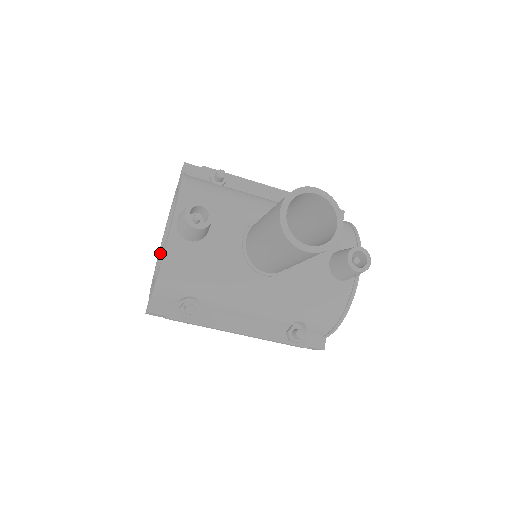
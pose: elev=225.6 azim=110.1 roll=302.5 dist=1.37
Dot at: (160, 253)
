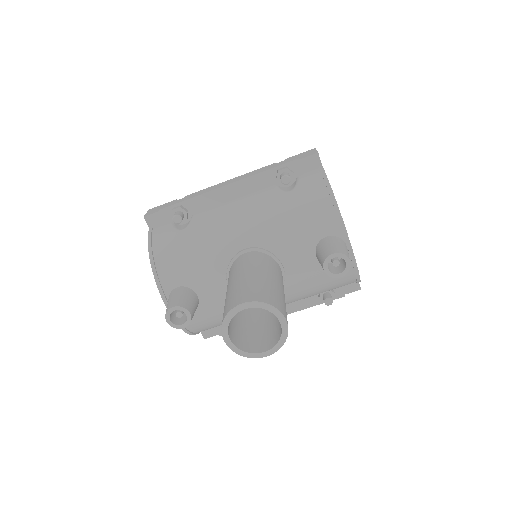
Dot at: occluded
